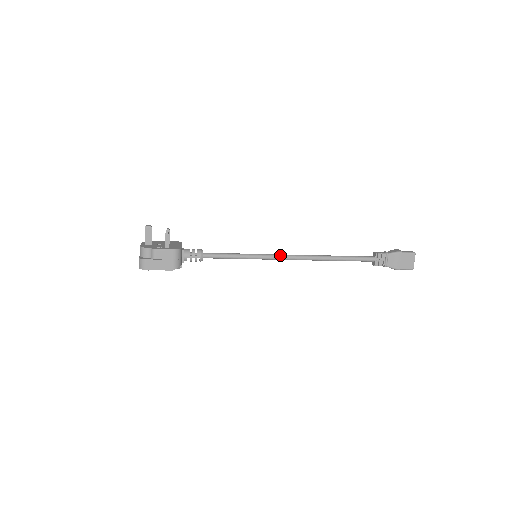
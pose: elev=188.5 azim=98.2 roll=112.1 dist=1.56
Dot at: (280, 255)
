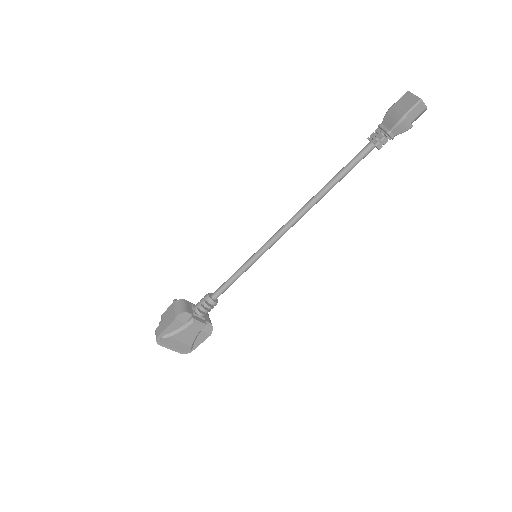
Dot at: (275, 234)
